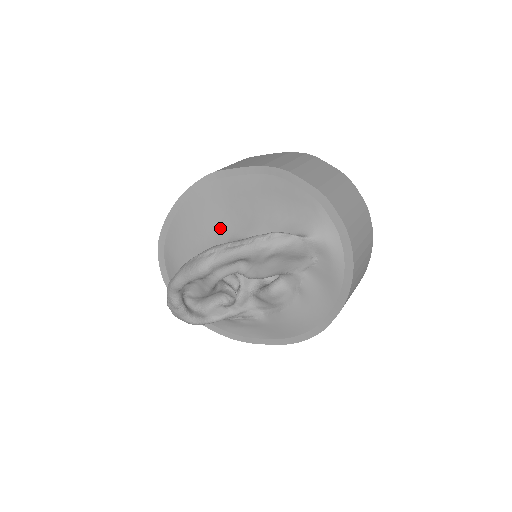
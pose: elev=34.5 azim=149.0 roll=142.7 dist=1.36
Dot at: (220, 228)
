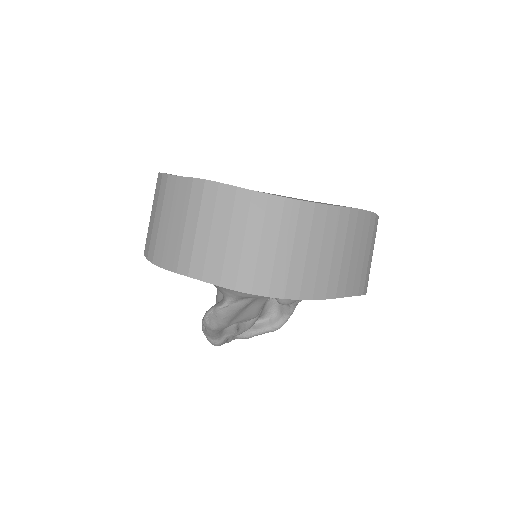
Dot at: occluded
